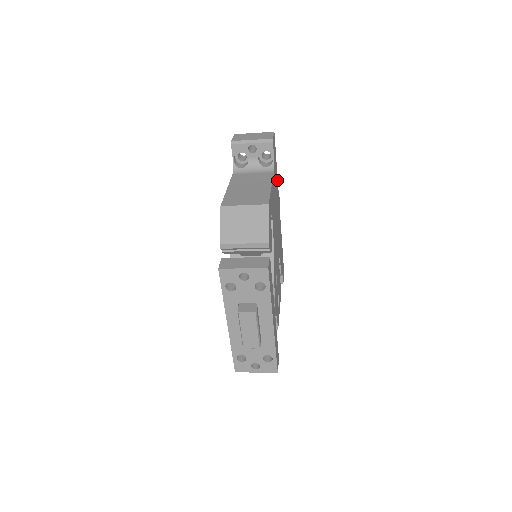
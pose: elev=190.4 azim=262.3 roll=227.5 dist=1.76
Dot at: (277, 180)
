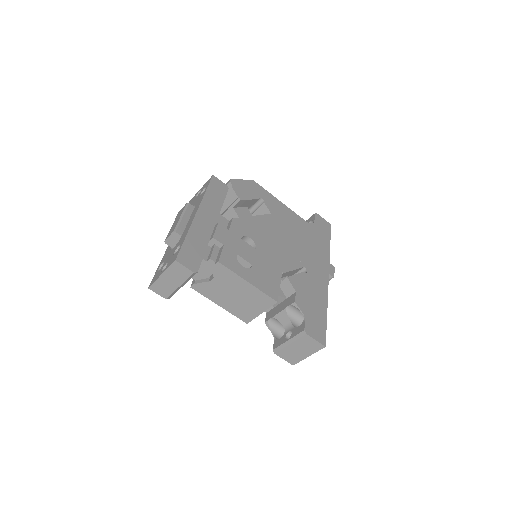
Dot at: (327, 252)
